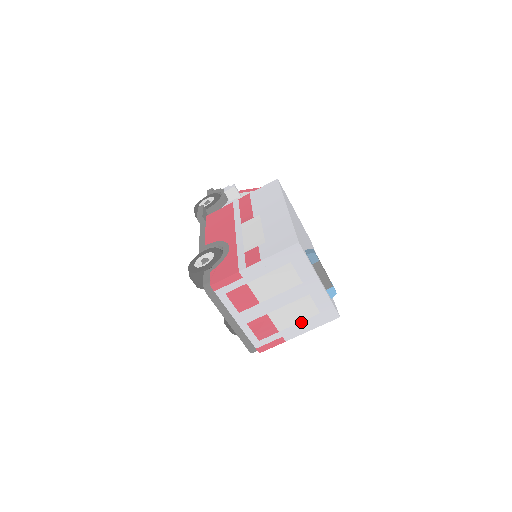
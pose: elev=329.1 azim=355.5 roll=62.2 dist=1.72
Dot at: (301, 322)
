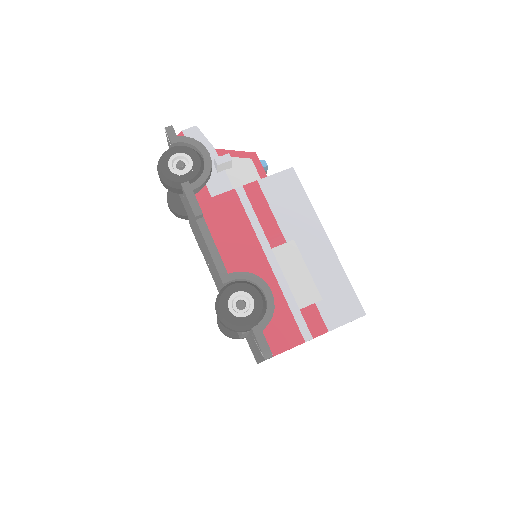
Dot at: occluded
